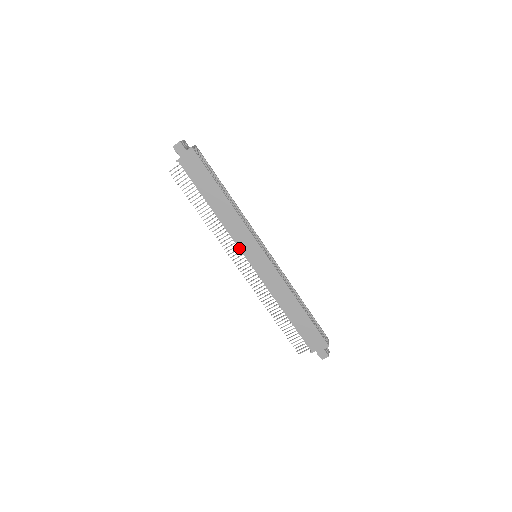
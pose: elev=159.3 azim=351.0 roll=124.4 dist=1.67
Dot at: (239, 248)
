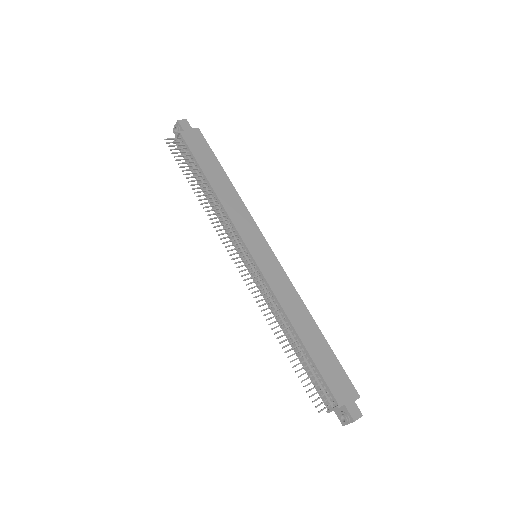
Dot at: (240, 235)
